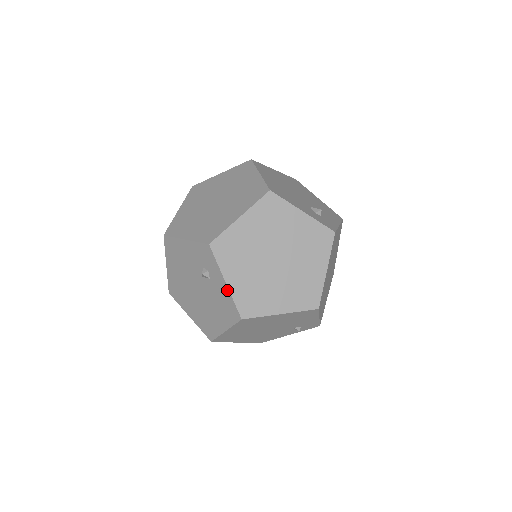
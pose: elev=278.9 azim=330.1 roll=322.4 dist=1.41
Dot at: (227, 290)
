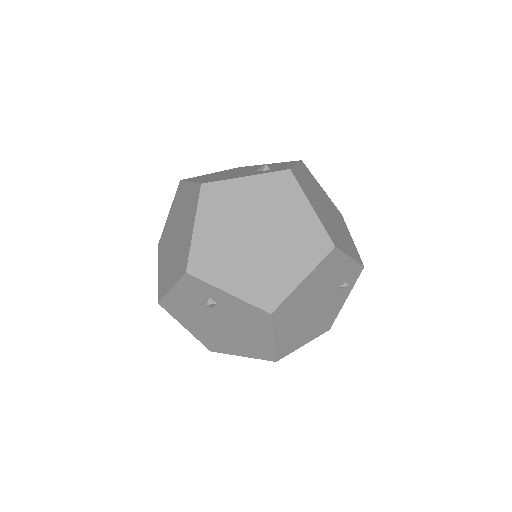
Dot at: (236, 299)
